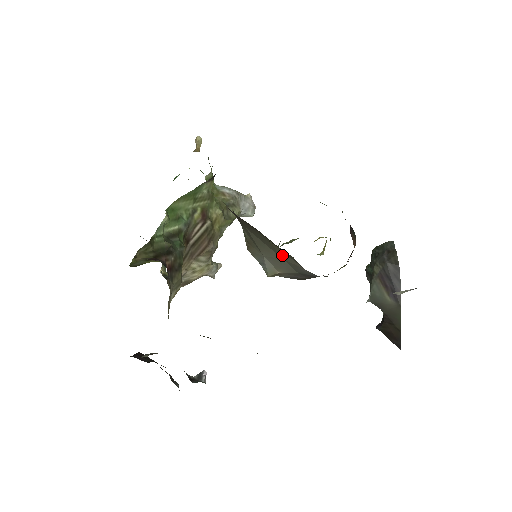
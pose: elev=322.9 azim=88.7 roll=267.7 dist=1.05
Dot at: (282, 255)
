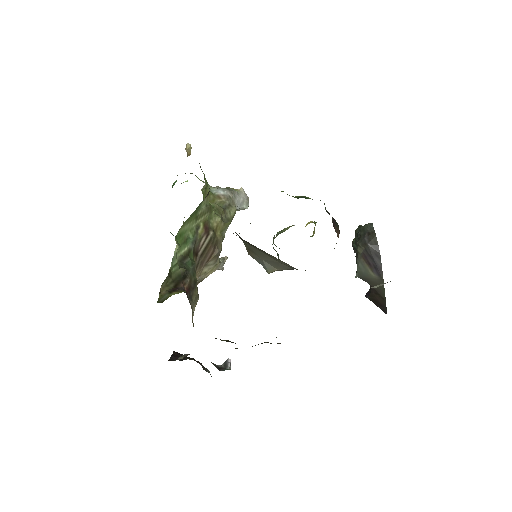
Dot at: (278, 260)
